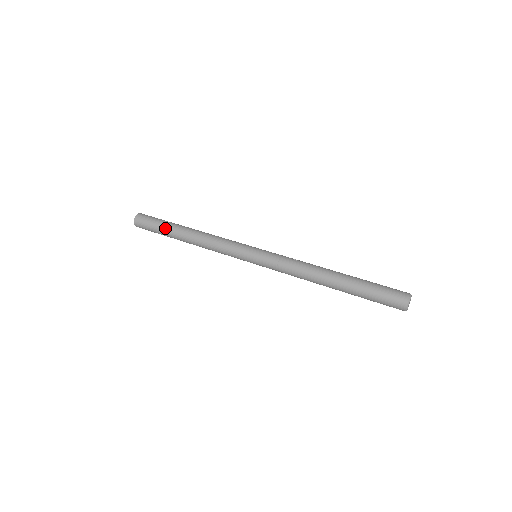
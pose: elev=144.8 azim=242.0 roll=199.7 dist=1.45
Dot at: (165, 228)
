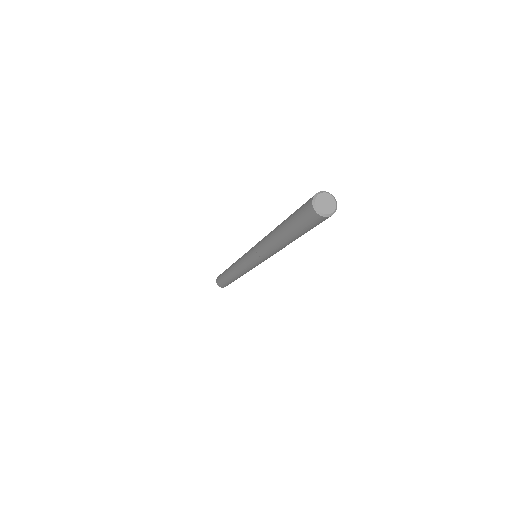
Dot at: occluded
